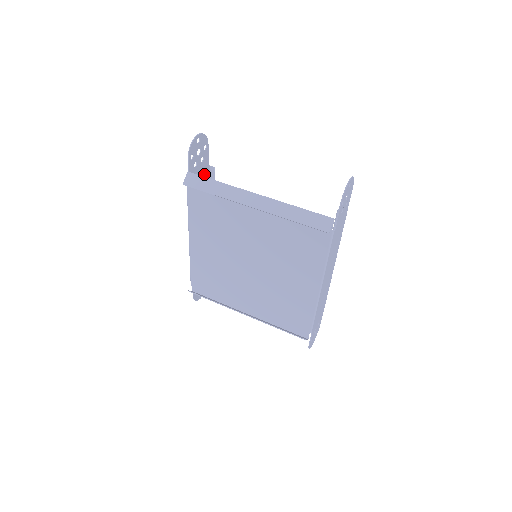
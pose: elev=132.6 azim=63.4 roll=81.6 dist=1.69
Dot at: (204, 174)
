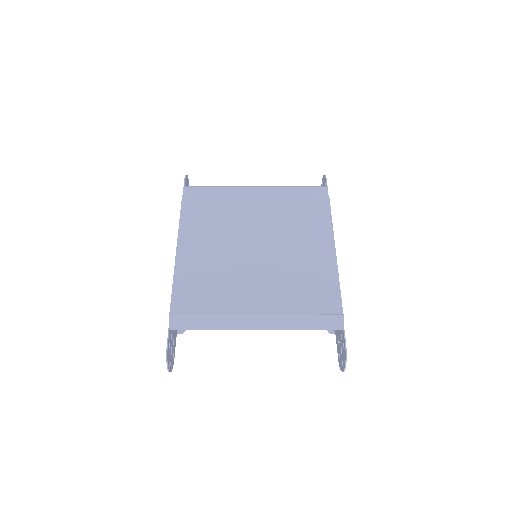
Dot at: occluded
